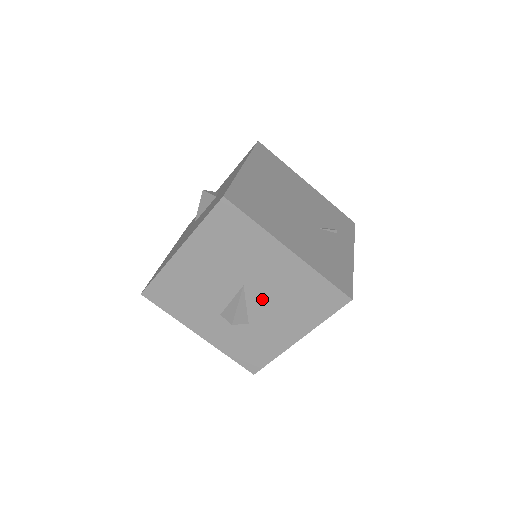
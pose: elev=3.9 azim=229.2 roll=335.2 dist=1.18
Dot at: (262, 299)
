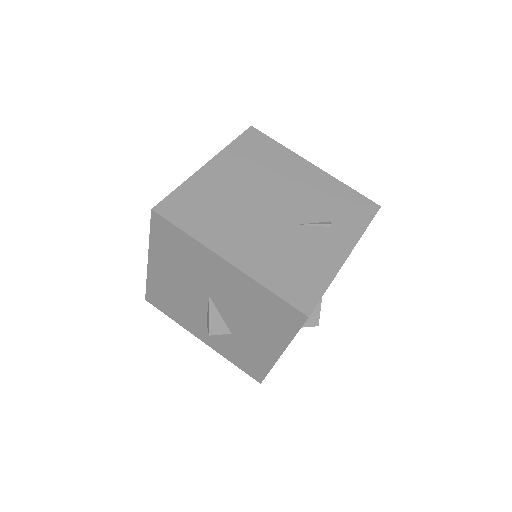
Dot at: (230, 310)
